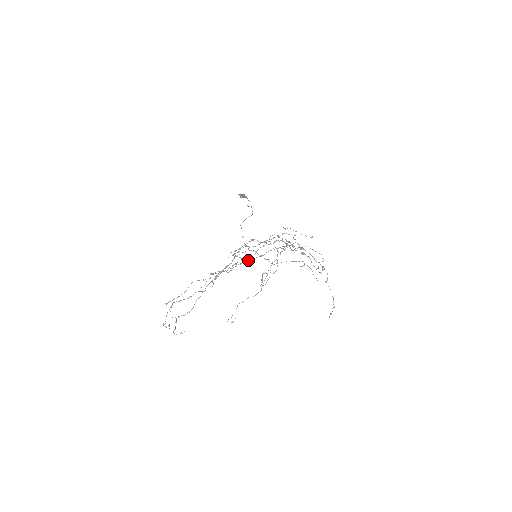
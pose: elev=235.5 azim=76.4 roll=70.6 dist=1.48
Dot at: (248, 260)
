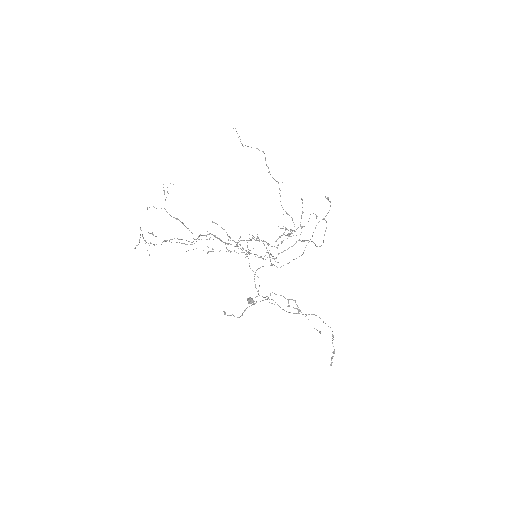
Dot at: (247, 254)
